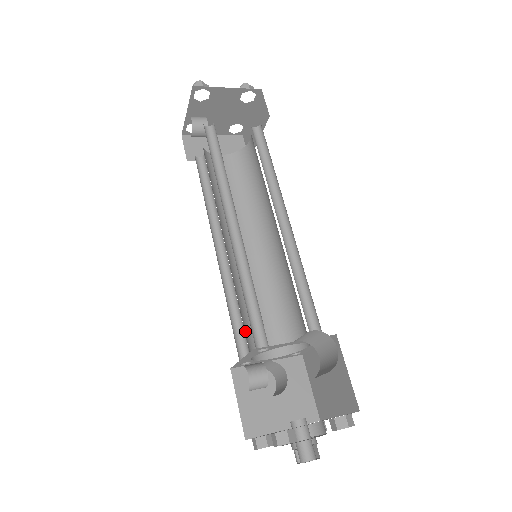
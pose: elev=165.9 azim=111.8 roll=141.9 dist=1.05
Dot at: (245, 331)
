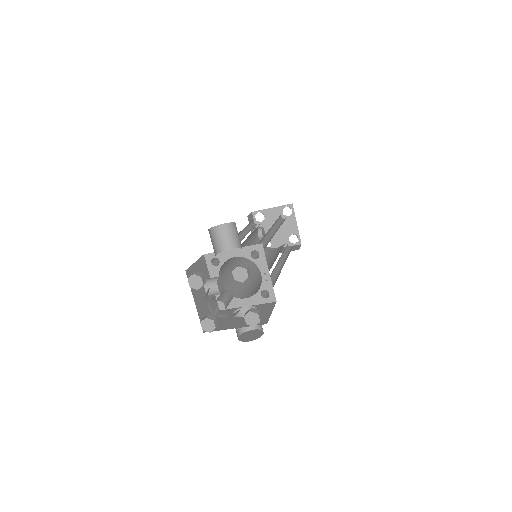
Dot at: (231, 284)
